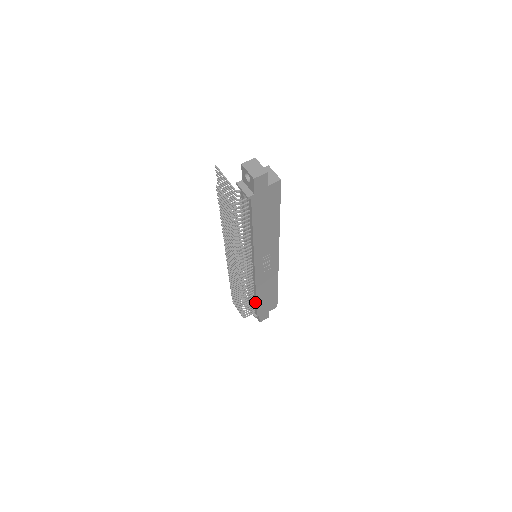
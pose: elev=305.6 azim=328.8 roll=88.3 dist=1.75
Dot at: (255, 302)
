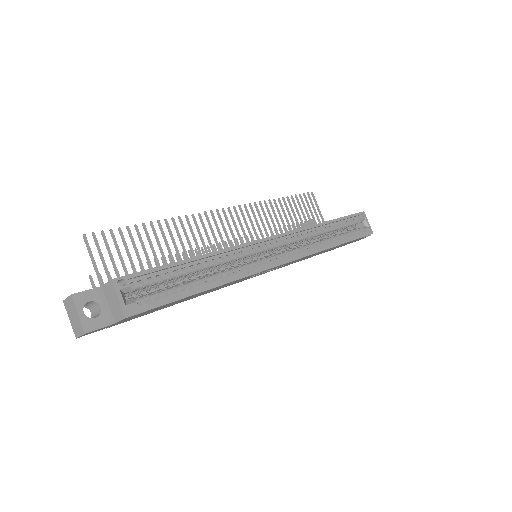
Dot at: occluded
